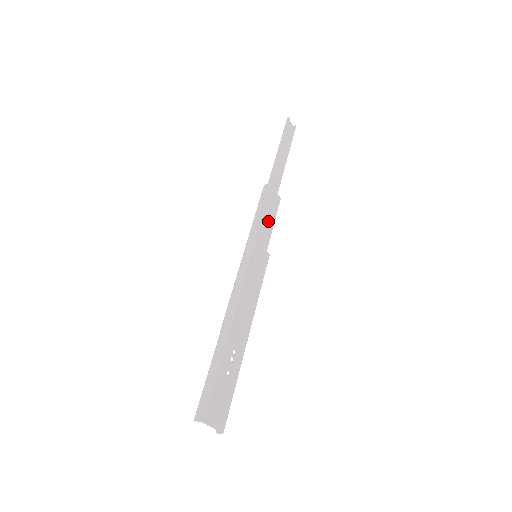
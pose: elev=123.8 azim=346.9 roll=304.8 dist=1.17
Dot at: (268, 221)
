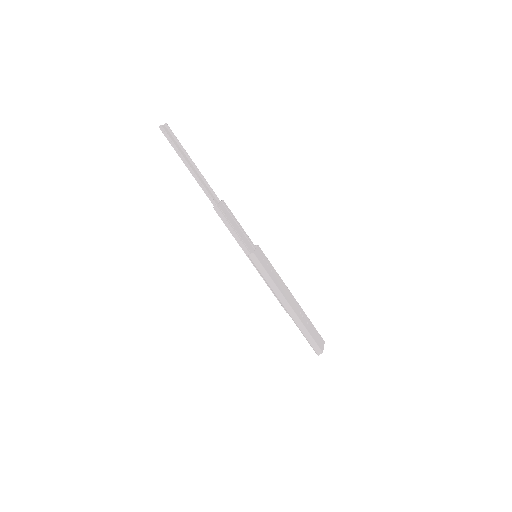
Dot at: (238, 227)
